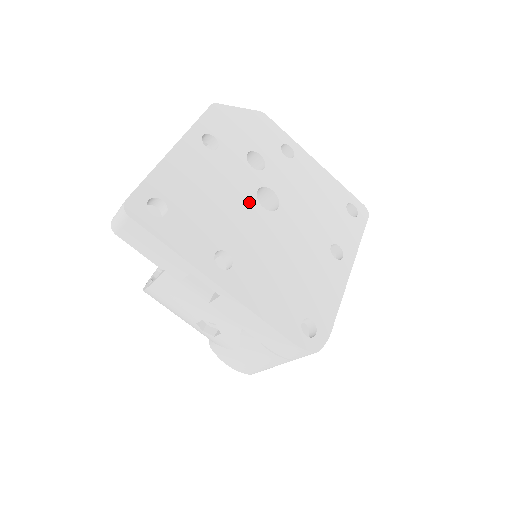
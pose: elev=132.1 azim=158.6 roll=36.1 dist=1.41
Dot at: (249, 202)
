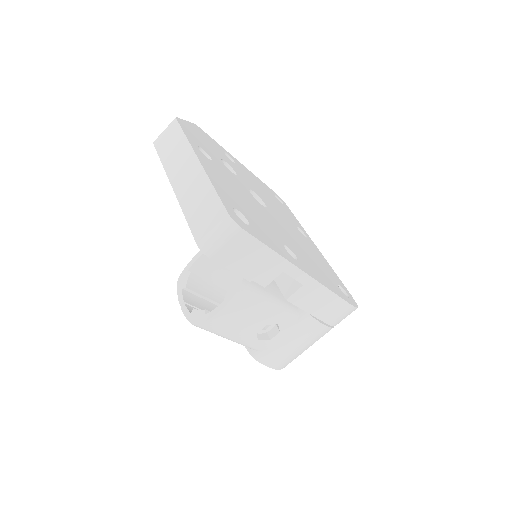
Dot at: (256, 202)
